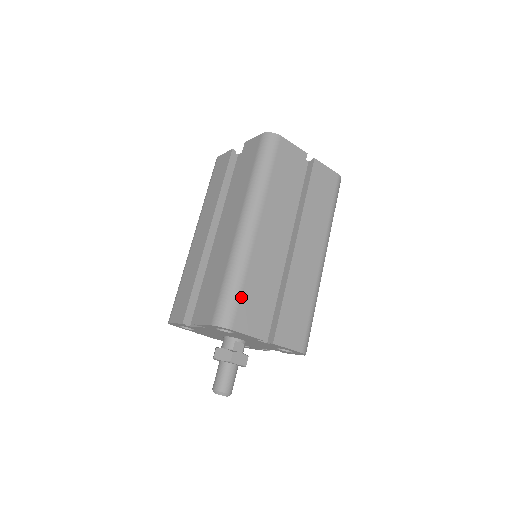
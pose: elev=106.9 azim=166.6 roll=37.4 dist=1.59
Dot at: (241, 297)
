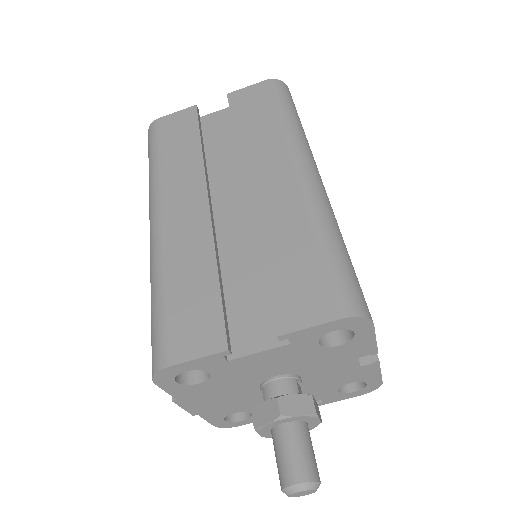
Dot at: (355, 273)
